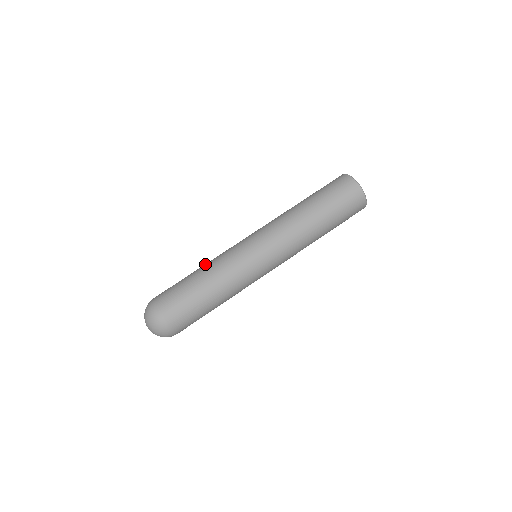
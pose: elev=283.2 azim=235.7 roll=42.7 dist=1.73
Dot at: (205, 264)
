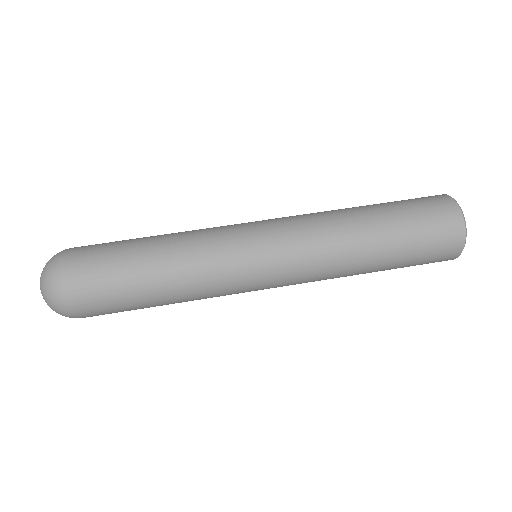
Dot at: occluded
